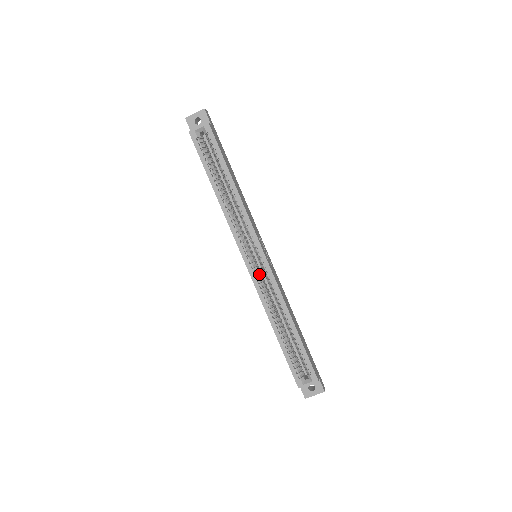
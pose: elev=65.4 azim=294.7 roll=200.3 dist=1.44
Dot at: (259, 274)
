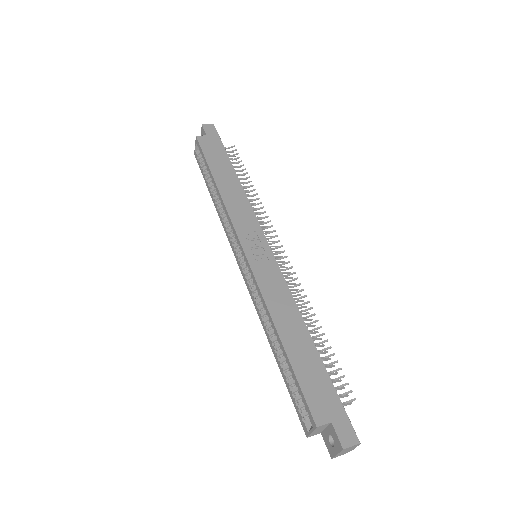
Dot at: occluded
